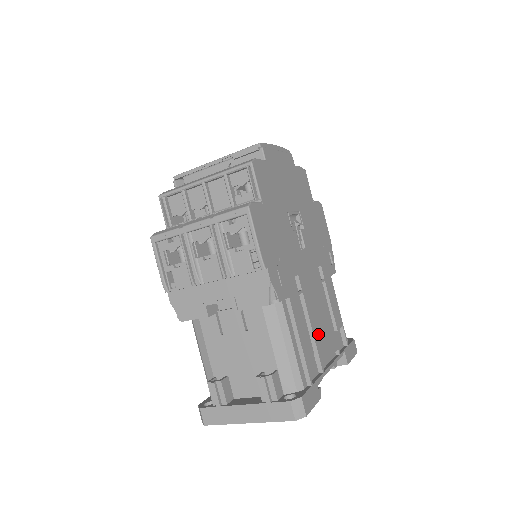
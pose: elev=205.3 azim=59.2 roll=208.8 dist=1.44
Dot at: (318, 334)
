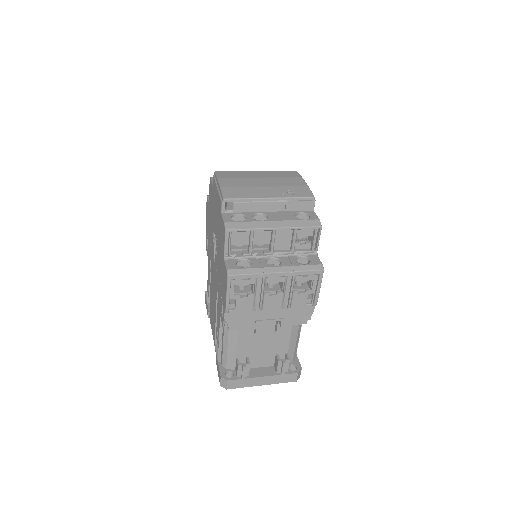
Dot at: occluded
